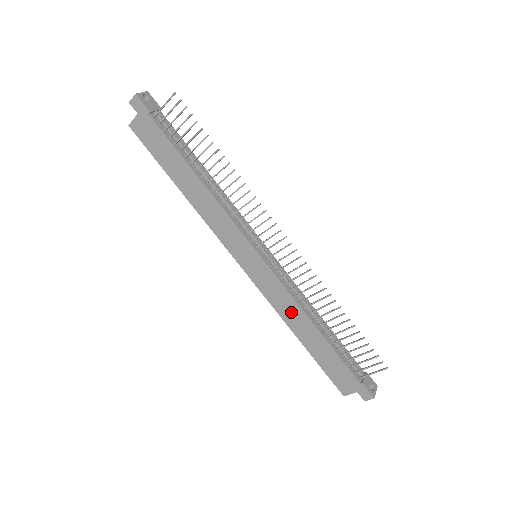
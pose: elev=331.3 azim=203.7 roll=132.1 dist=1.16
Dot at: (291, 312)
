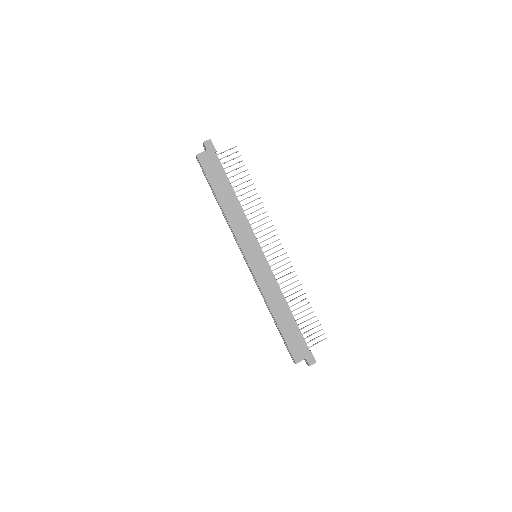
Dot at: (274, 296)
